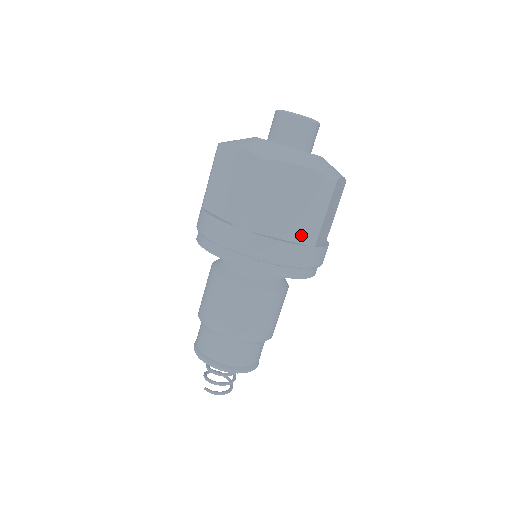
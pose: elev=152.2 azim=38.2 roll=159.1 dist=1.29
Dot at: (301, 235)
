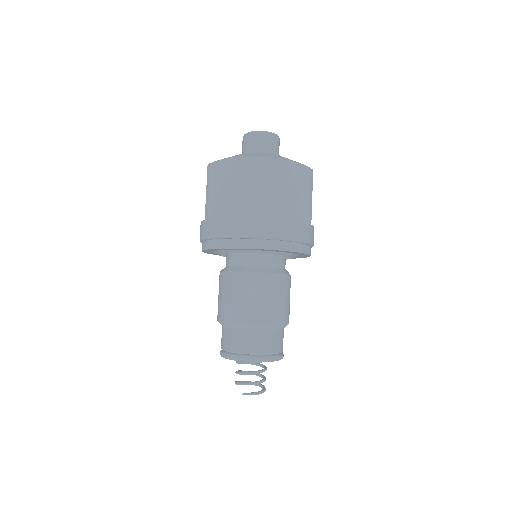
Dot at: (301, 215)
